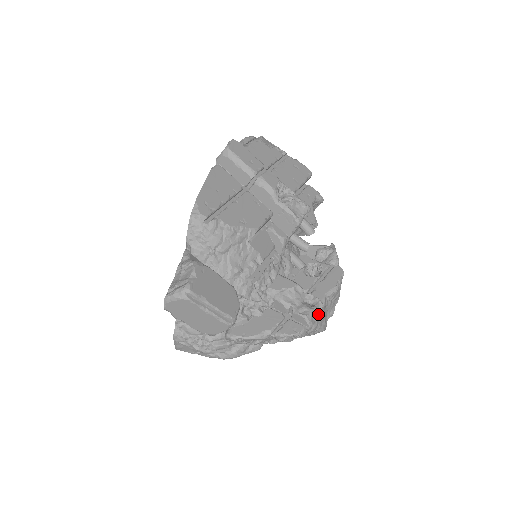
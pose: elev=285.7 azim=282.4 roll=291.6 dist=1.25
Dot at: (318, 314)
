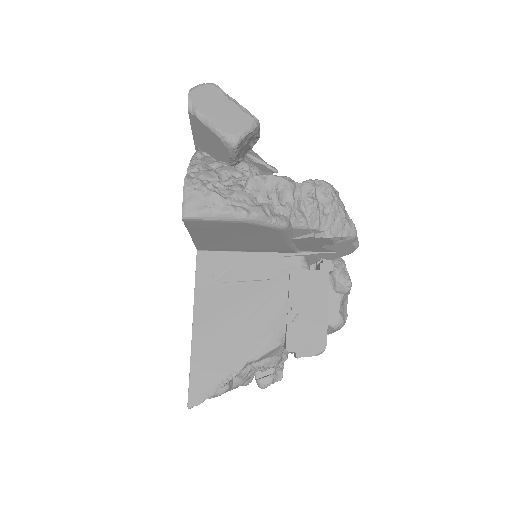
Dot at: occluded
